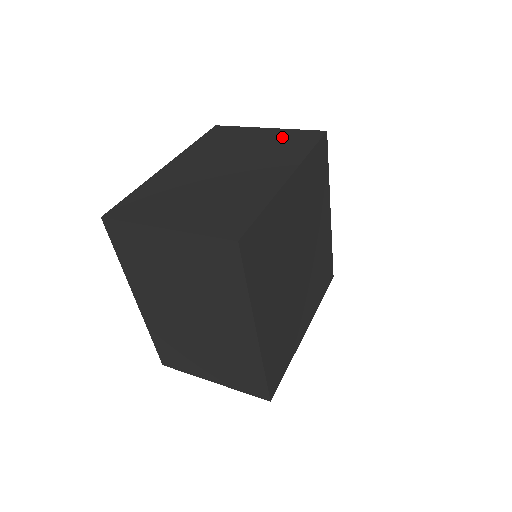
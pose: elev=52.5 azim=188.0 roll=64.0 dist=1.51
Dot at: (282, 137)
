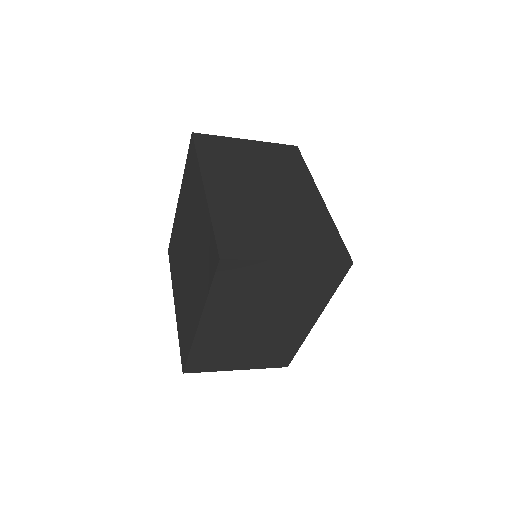
Dot at: (271, 152)
